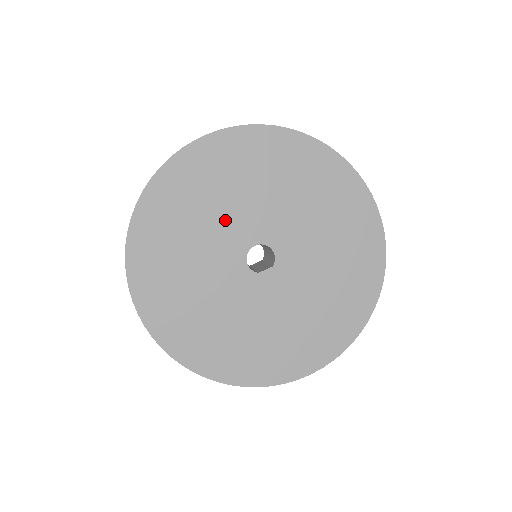
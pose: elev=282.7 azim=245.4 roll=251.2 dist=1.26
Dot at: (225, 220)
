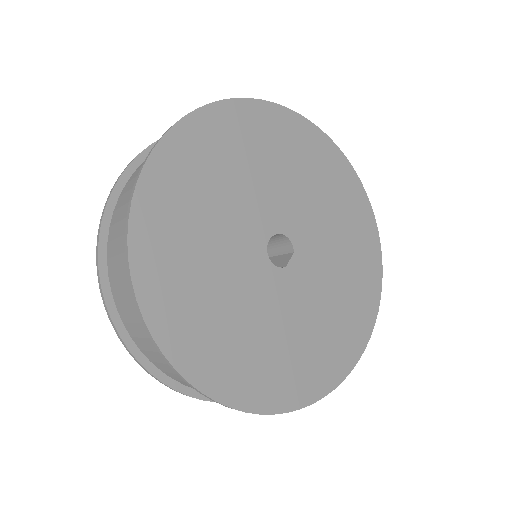
Dot at: (230, 228)
